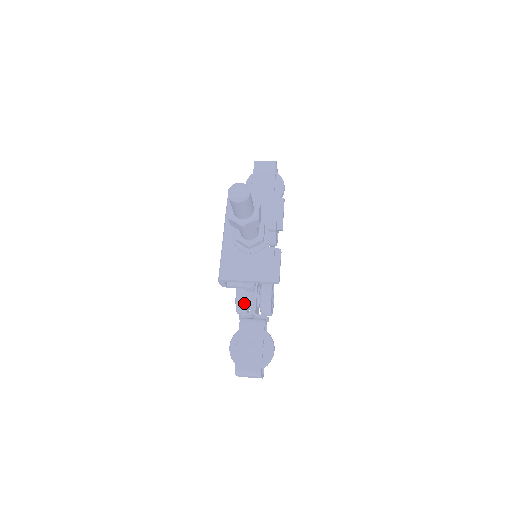
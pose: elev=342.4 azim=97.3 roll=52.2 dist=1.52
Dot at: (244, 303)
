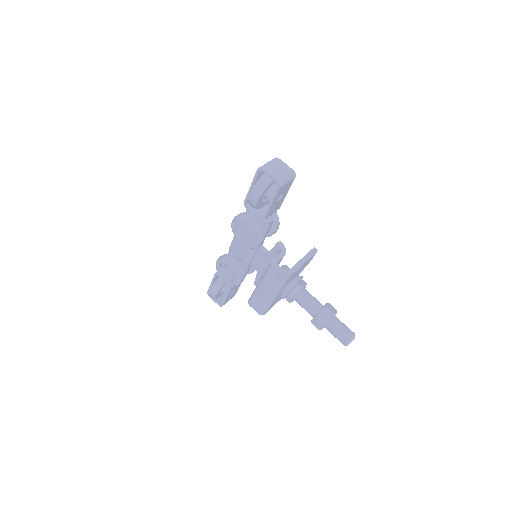
Dot at: occluded
